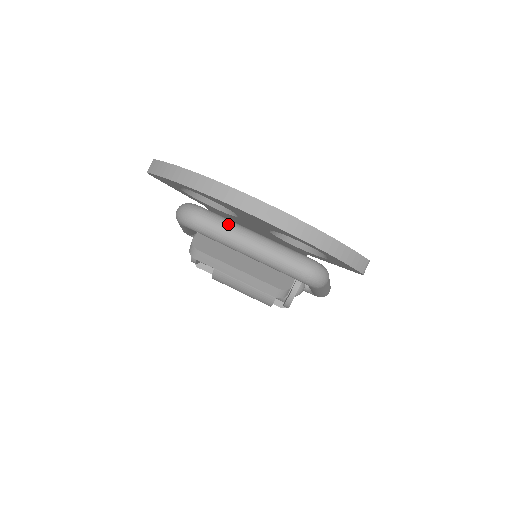
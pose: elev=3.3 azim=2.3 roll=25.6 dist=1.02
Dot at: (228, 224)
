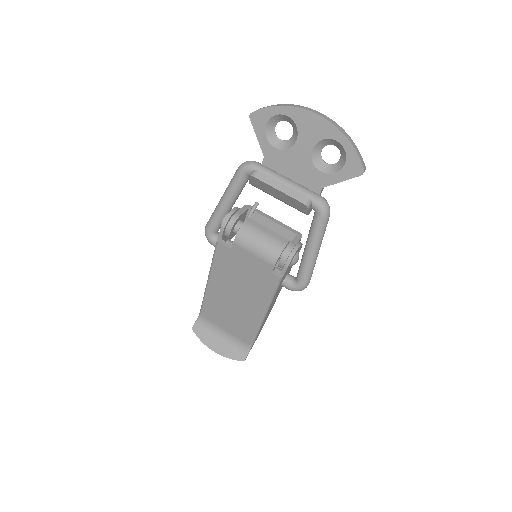
Dot at: (274, 171)
